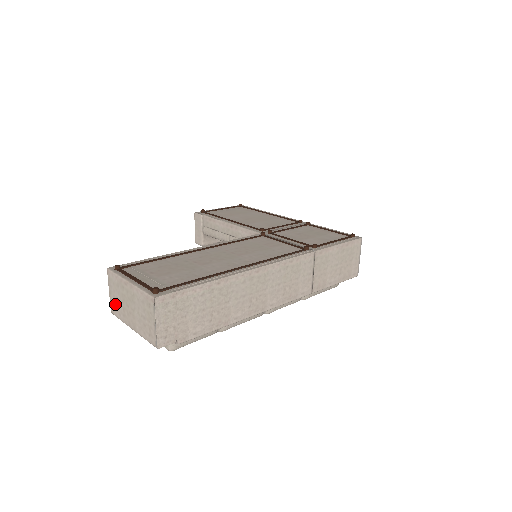
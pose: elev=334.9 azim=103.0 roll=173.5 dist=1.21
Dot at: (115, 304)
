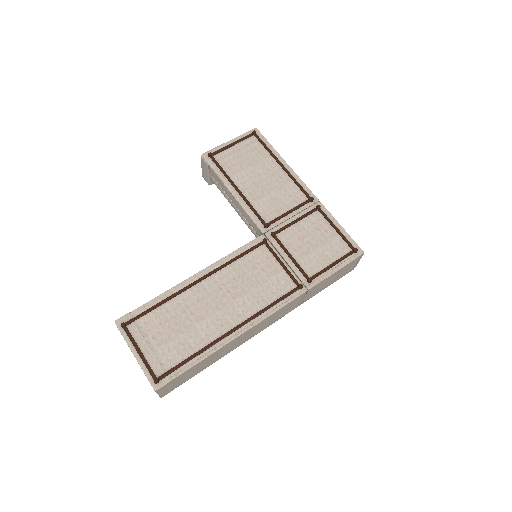
Dot at: occluded
